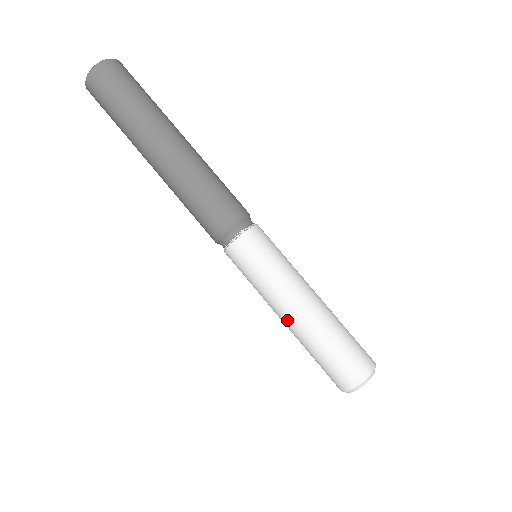
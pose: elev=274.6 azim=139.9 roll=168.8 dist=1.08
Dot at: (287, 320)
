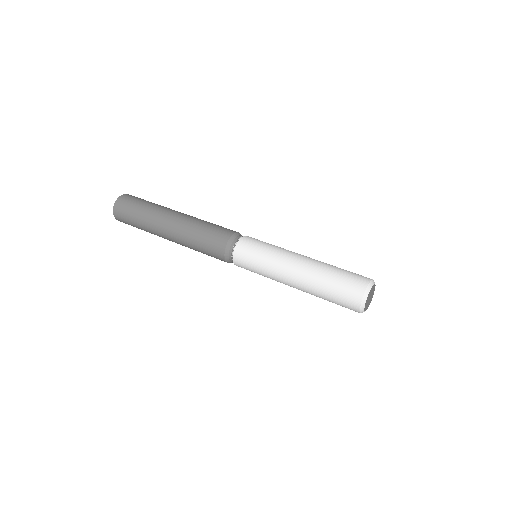
Dot at: (293, 283)
